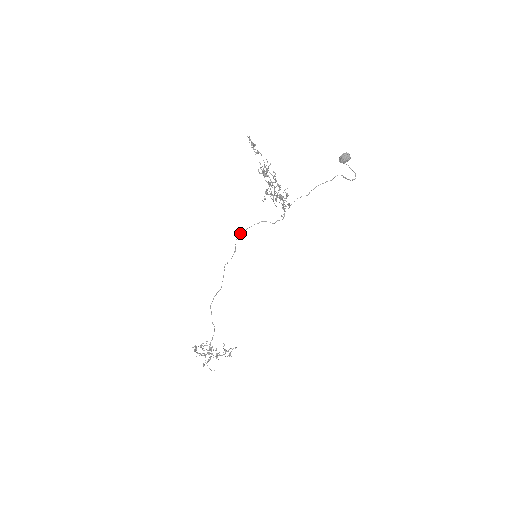
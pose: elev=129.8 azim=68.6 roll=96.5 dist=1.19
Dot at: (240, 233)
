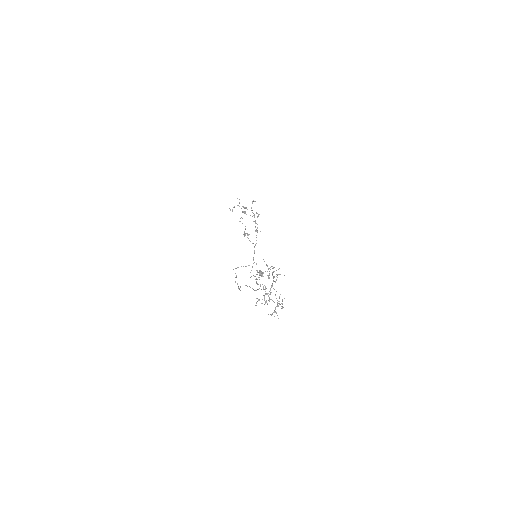
Dot at: occluded
